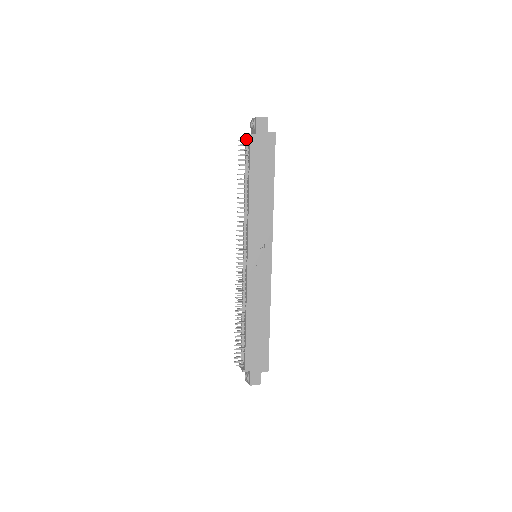
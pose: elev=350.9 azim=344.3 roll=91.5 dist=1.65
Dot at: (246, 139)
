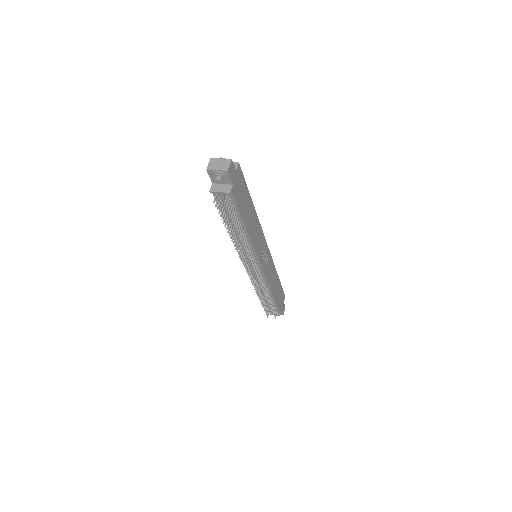
Dot at: (227, 198)
